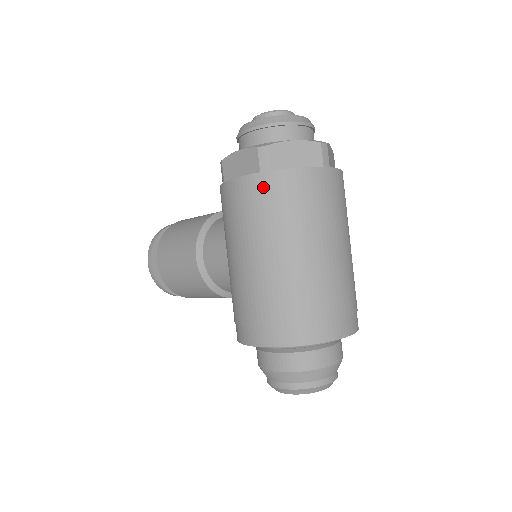
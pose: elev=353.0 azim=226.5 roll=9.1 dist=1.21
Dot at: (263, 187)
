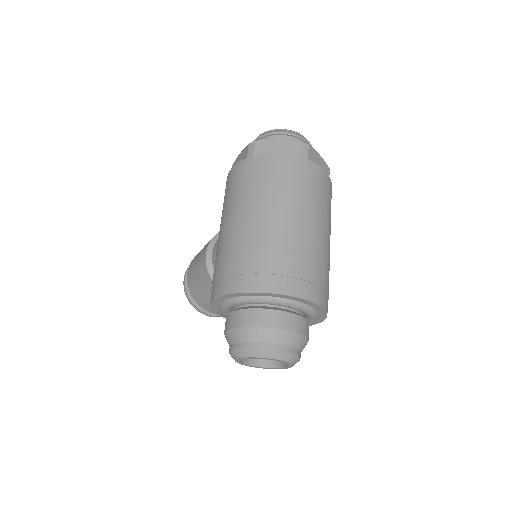
Dot at: (245, 168)
